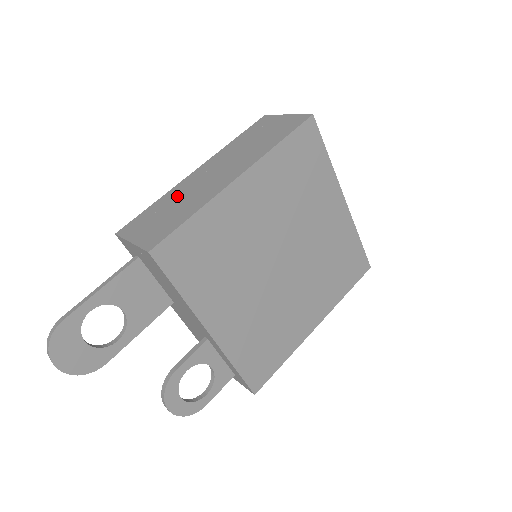
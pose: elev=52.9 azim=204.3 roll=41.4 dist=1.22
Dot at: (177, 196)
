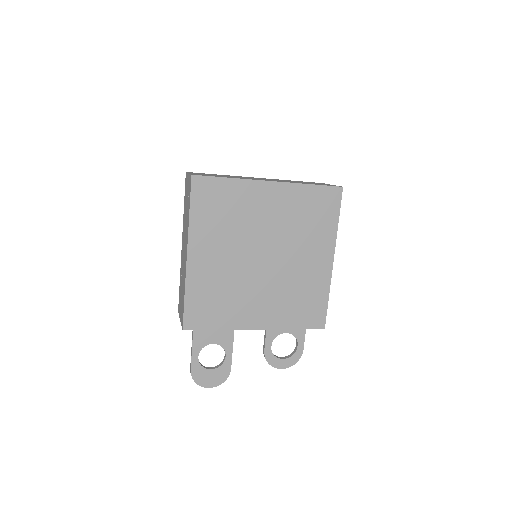
Dot at: (181, 275)
